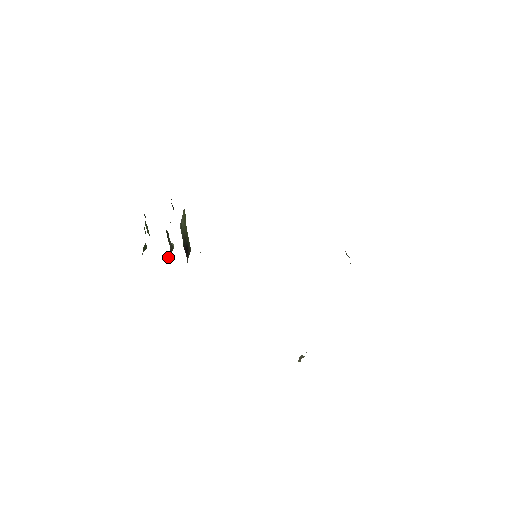
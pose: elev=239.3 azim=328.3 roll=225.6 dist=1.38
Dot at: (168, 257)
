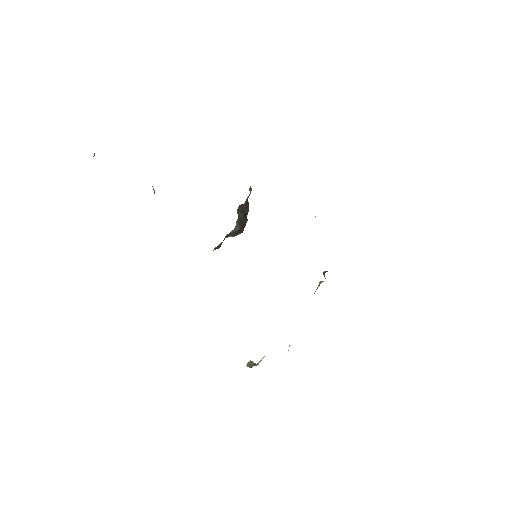
Dot at: occluded
